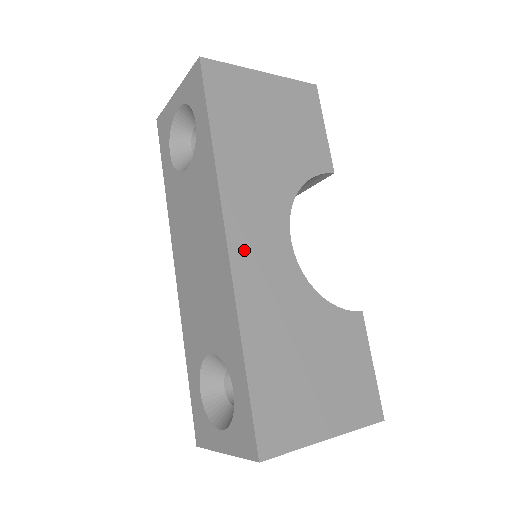
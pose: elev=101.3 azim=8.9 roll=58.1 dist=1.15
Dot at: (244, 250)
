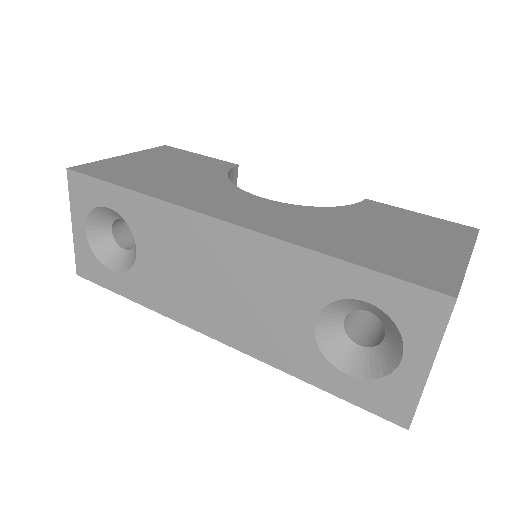
Dot at: (241, 217)
